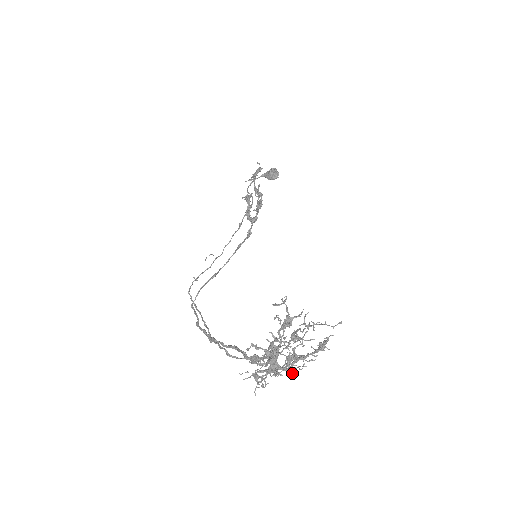
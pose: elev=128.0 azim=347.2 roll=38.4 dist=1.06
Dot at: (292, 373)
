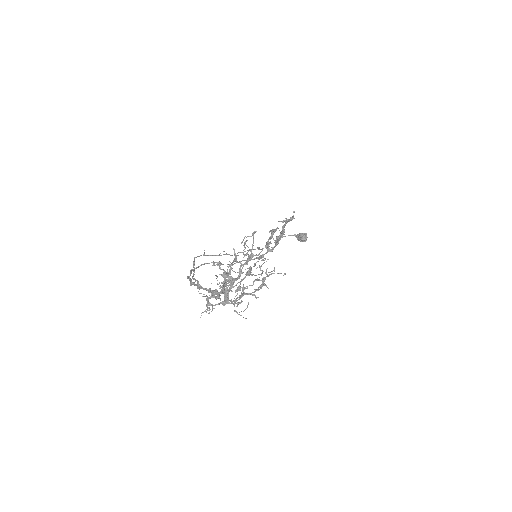
Dot at: occluded
